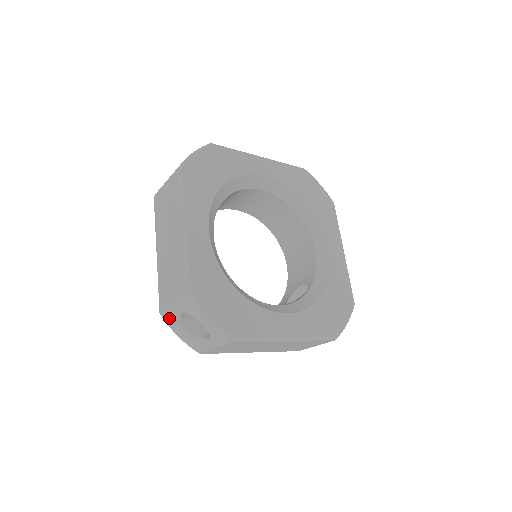
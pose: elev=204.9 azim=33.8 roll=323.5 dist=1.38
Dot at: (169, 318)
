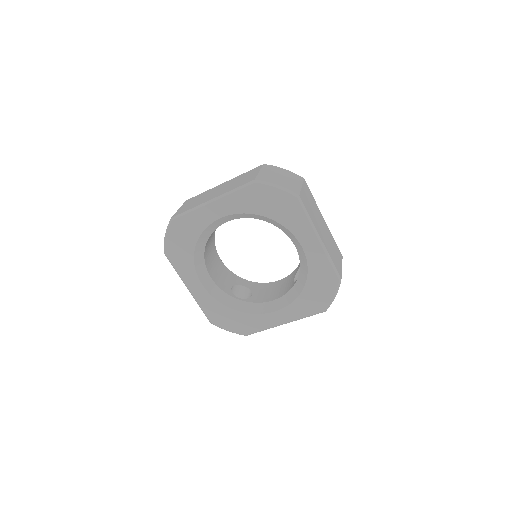
Dot at: occluded
